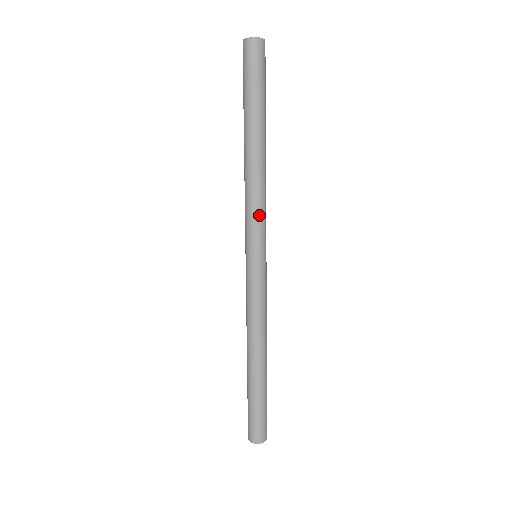
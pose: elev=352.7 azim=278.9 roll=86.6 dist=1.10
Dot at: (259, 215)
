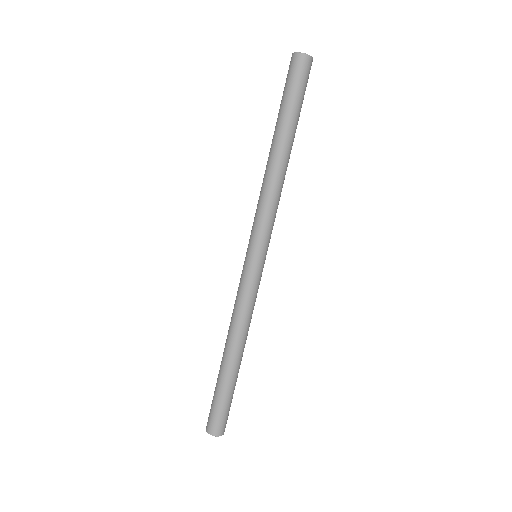
Dot at: (268, 218)
